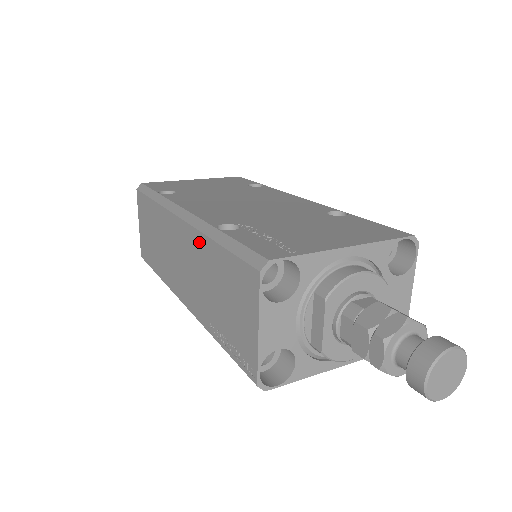
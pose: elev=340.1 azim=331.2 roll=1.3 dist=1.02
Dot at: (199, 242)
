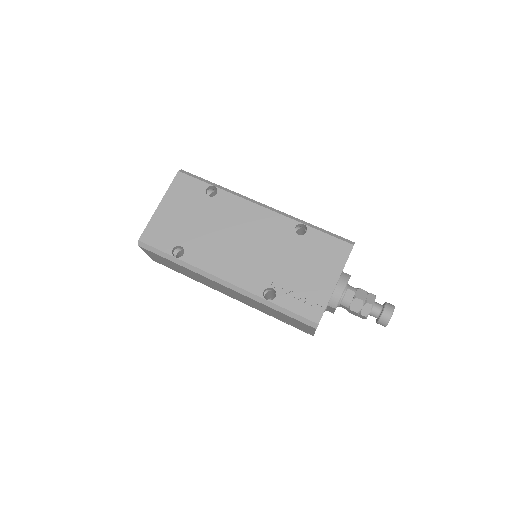
Dot at: occluded
